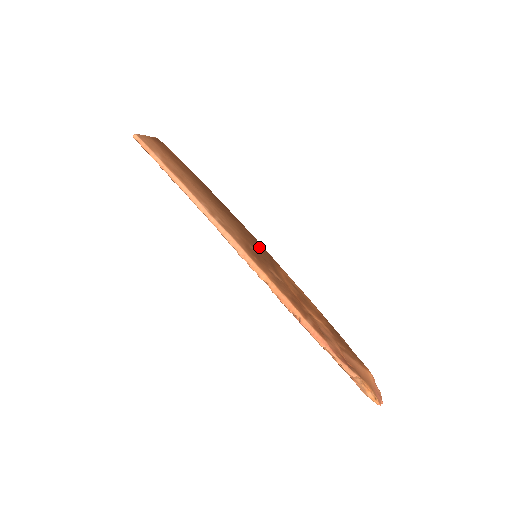
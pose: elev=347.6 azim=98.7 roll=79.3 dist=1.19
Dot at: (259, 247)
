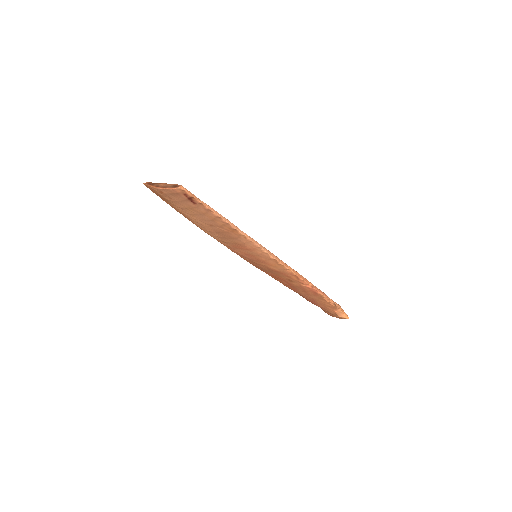
Dot at: occluded
